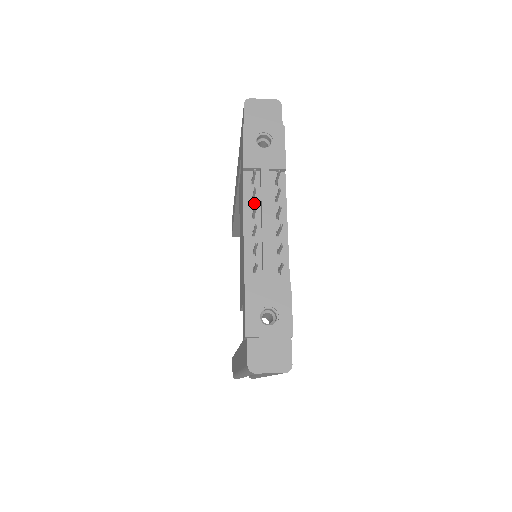
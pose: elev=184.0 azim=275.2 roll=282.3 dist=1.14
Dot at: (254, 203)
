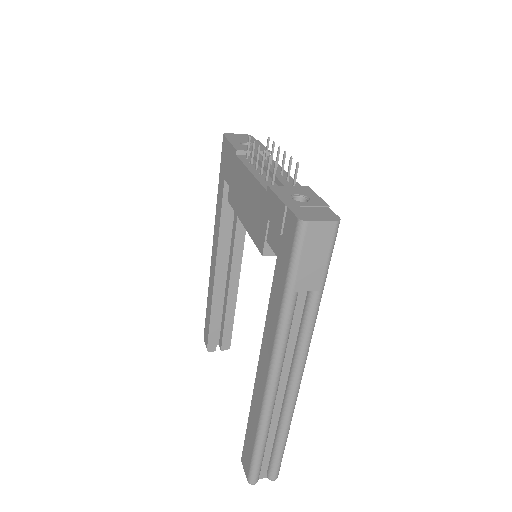
Dot at: (253, 165)
